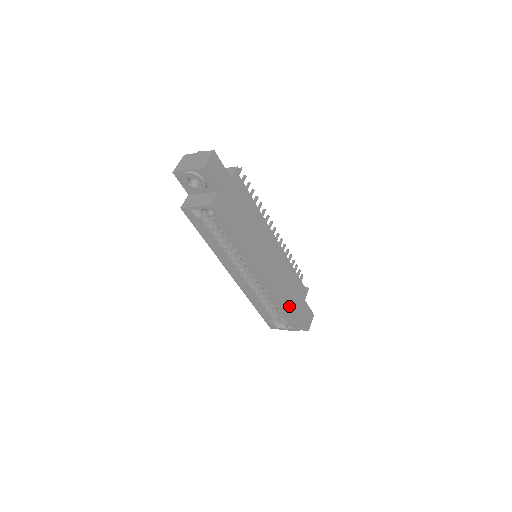
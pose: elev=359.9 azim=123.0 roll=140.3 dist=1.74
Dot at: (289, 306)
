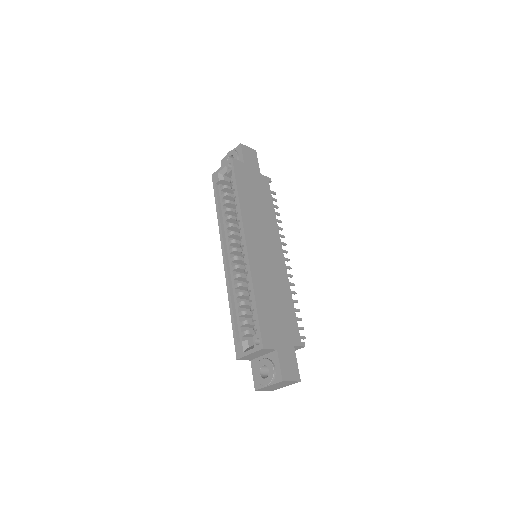
Dot at: (267, 314)
